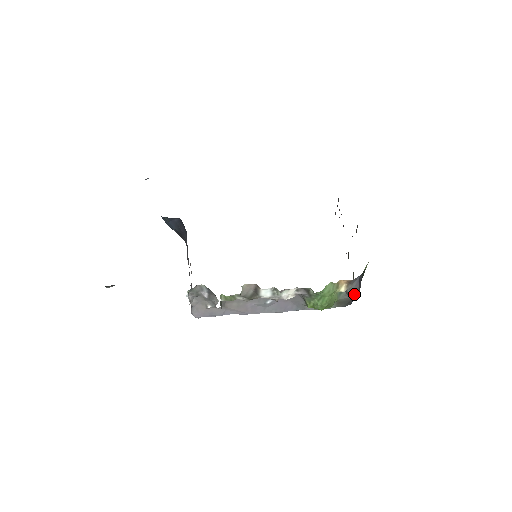
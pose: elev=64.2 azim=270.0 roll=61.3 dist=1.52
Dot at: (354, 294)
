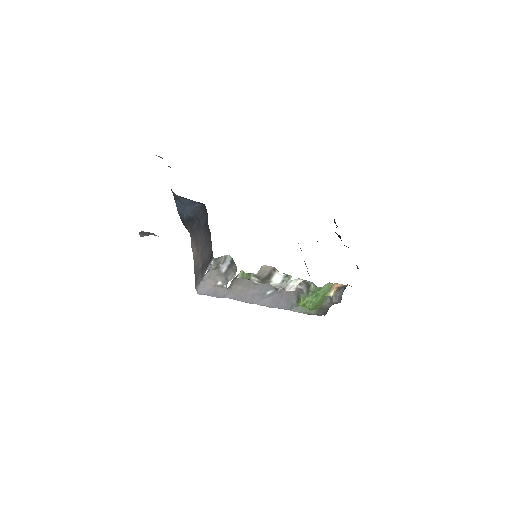
Dot at: (337, 301)
